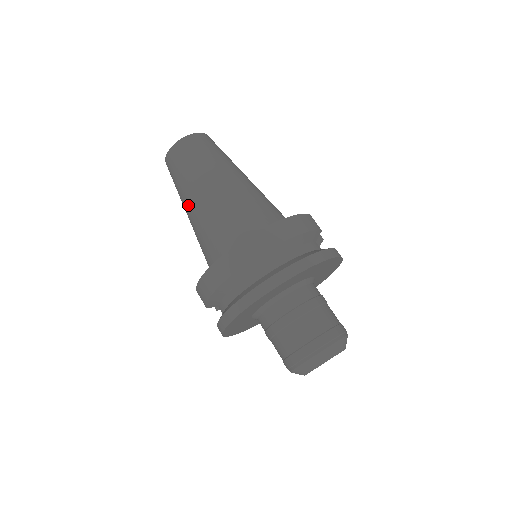
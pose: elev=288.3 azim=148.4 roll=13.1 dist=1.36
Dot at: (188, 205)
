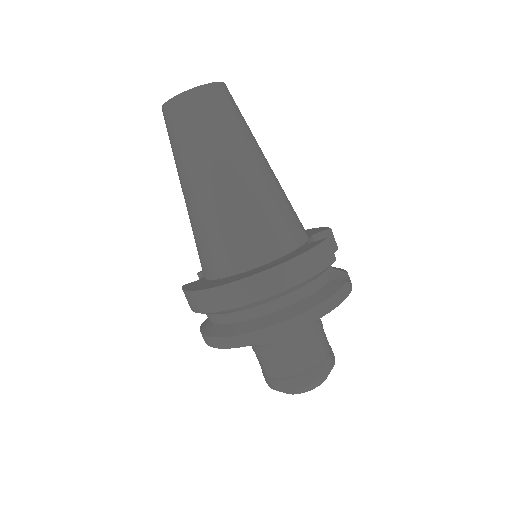
Dot at: (183, 187)
